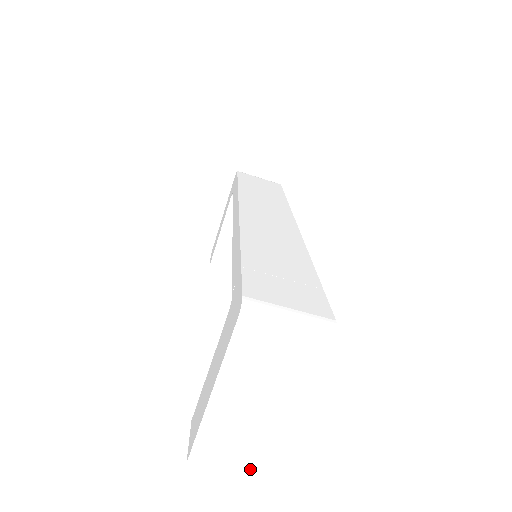
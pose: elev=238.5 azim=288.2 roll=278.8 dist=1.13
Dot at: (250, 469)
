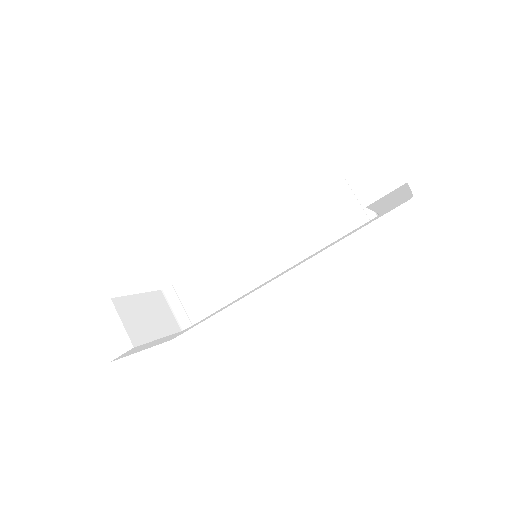
Dot at: occluded
